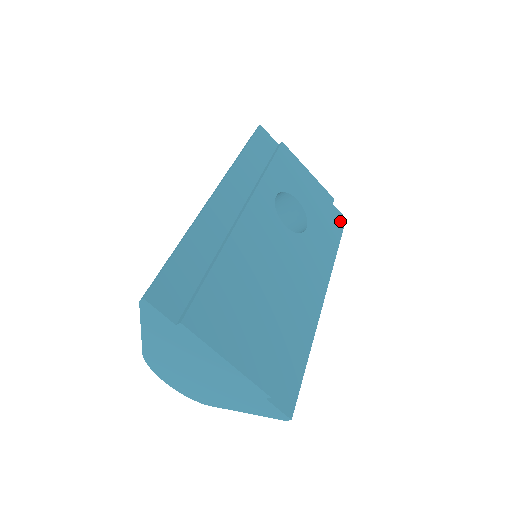
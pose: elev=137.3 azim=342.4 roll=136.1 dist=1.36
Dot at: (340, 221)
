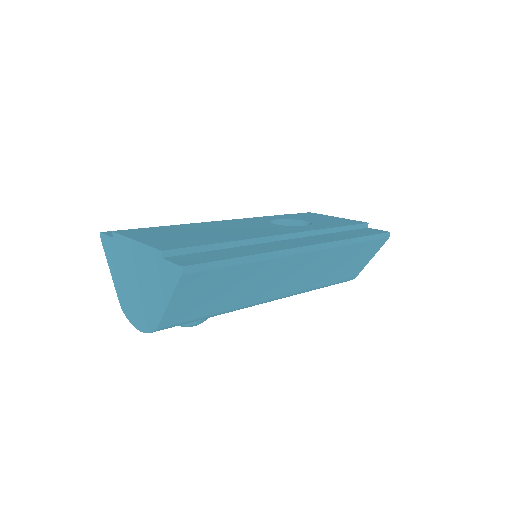
Dot at: (377, 232)
